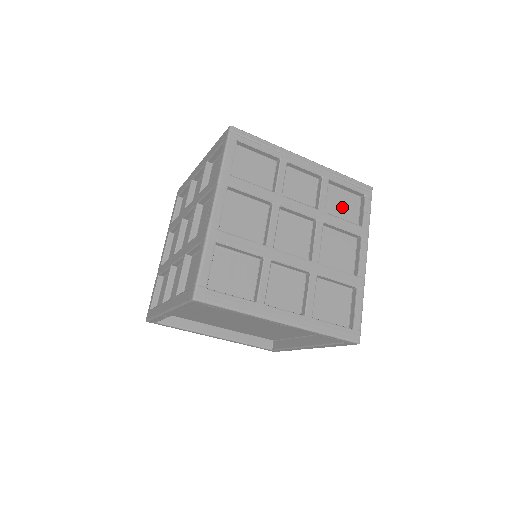
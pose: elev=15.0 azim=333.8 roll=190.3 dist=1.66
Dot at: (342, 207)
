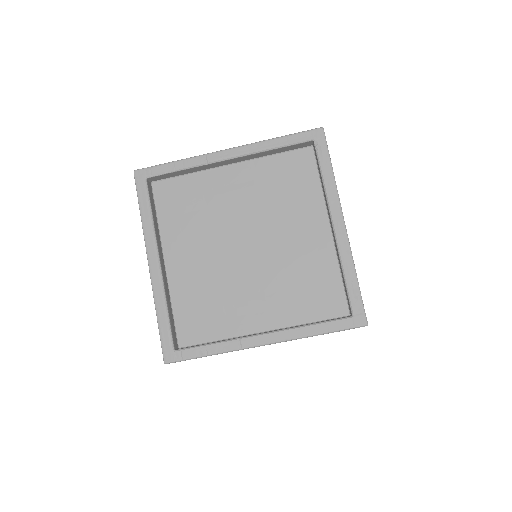
Dot at: occluded
